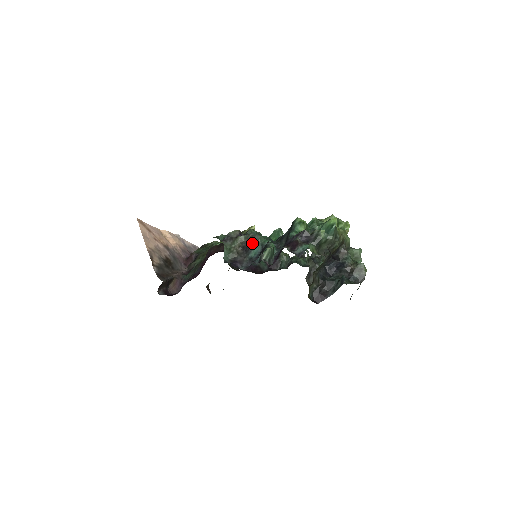
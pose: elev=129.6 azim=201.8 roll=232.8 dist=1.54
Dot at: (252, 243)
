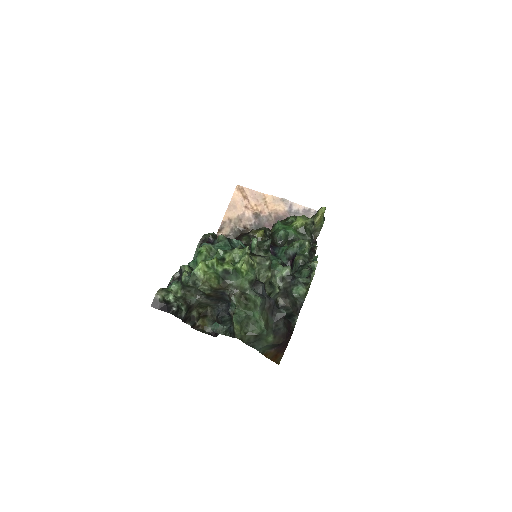
Dot at: occluded
